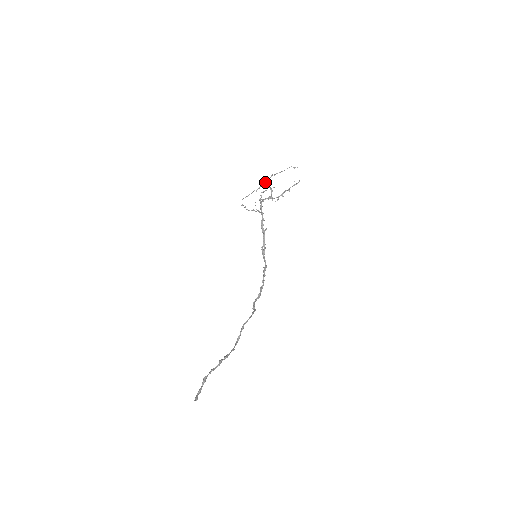
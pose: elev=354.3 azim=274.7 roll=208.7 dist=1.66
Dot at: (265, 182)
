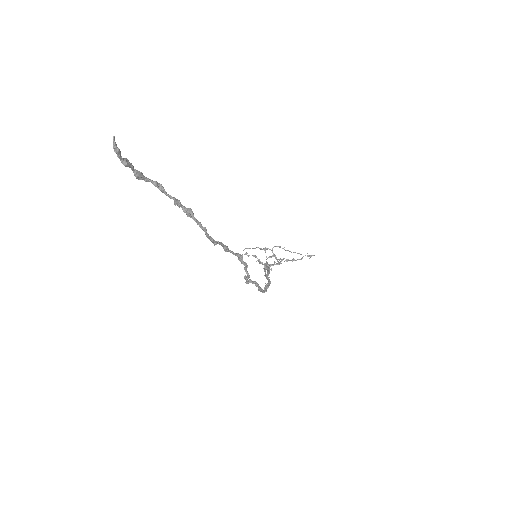
Dot at: (272, 248)
